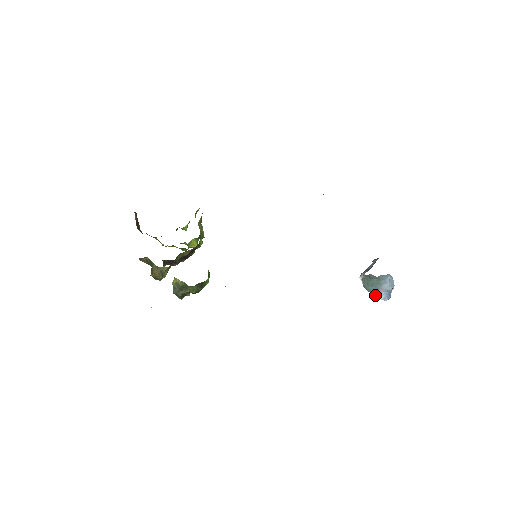
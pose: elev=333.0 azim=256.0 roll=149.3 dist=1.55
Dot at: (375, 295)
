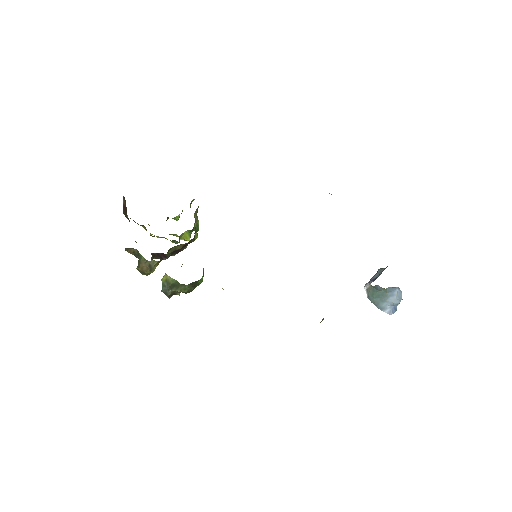
Dot at: (379, 308)
